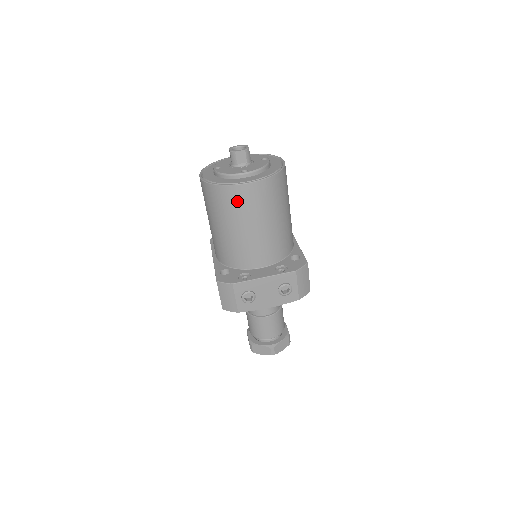
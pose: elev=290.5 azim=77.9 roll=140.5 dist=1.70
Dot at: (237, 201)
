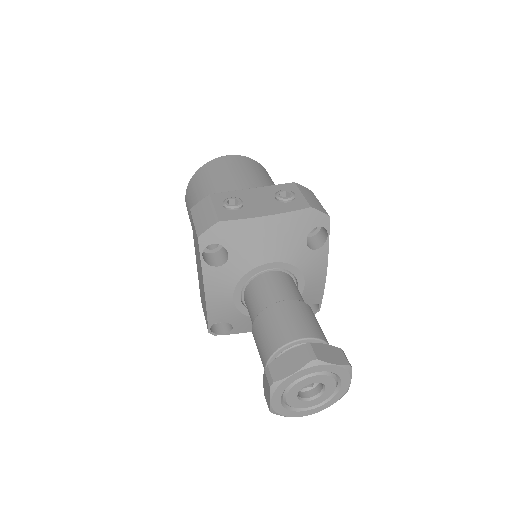
Dot at: (217, 167)
